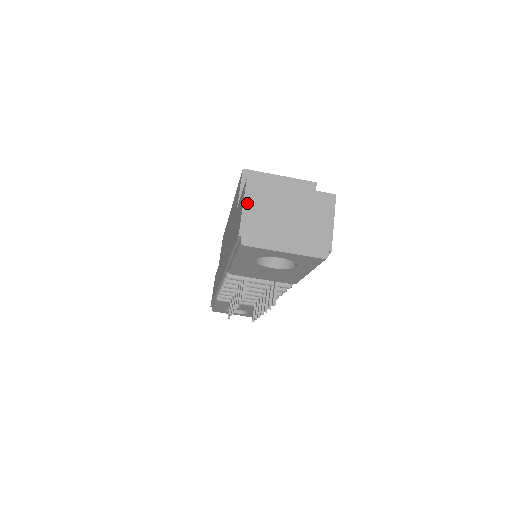
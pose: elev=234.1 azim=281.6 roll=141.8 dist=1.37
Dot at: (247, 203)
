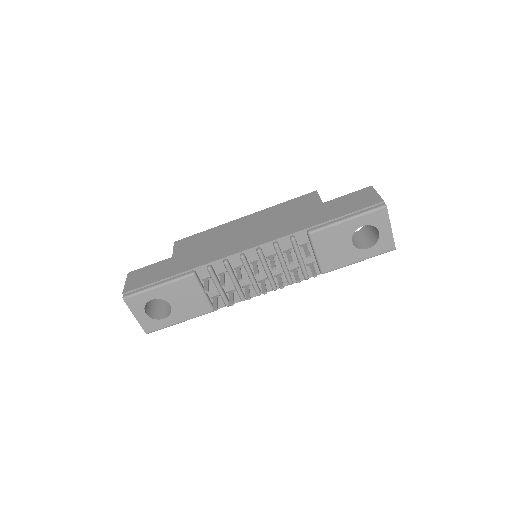
Dot at: (377, 194)
